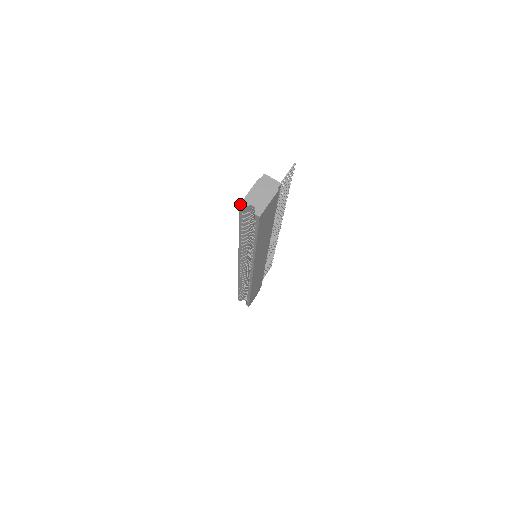
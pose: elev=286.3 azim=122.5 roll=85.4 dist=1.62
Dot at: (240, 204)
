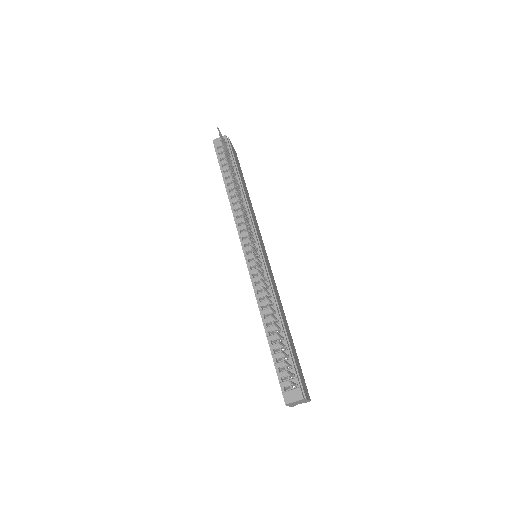
Dot at: occluded
